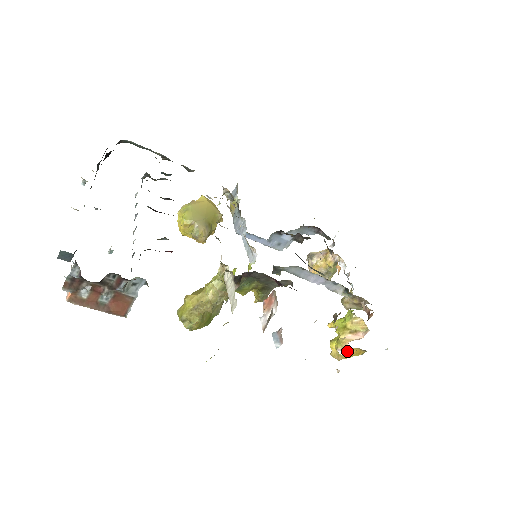
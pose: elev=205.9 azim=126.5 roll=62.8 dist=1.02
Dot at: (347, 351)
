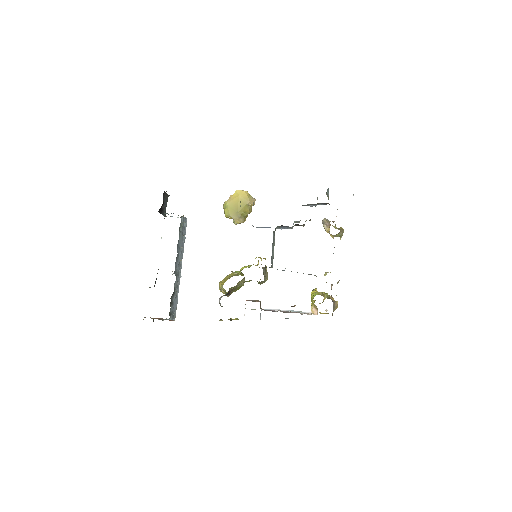
Dot at: occluded
